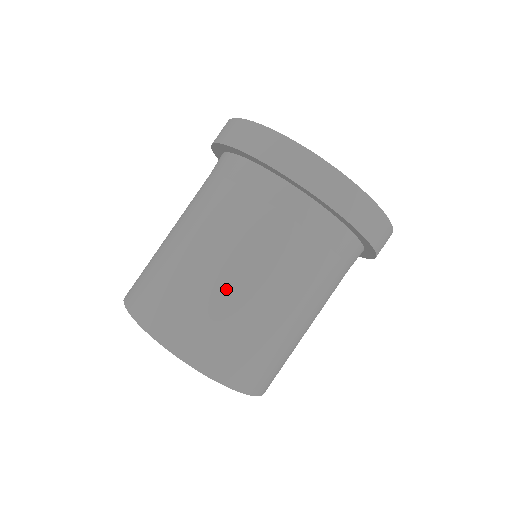
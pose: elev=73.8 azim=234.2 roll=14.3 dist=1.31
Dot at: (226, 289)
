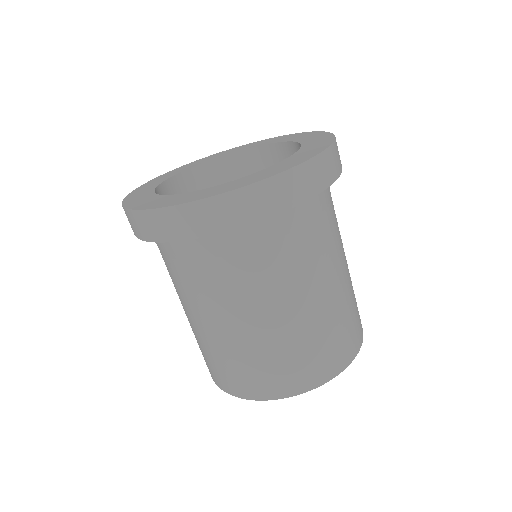
Dot at: (270, 334)
